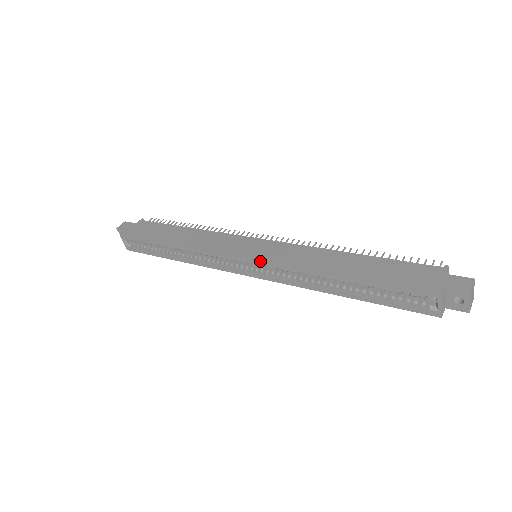
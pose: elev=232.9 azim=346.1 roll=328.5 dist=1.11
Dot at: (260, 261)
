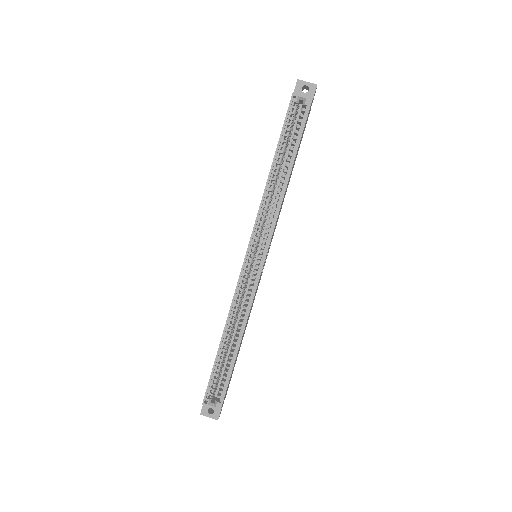
Dot at: (250, 239)
